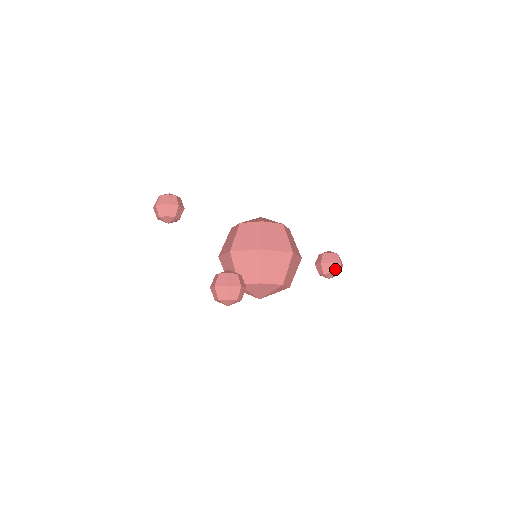
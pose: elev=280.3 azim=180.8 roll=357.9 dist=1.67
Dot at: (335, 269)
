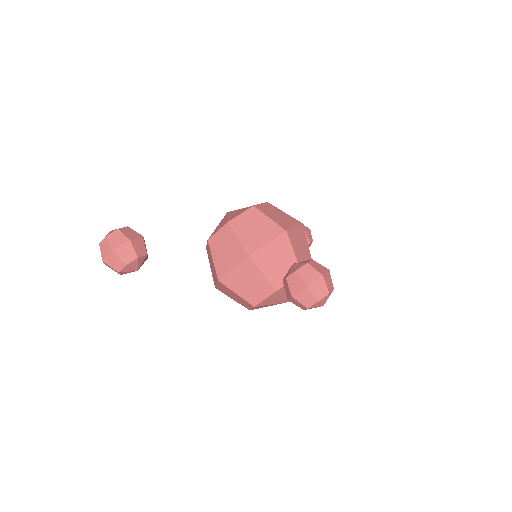
Dot at: (310, 237)
